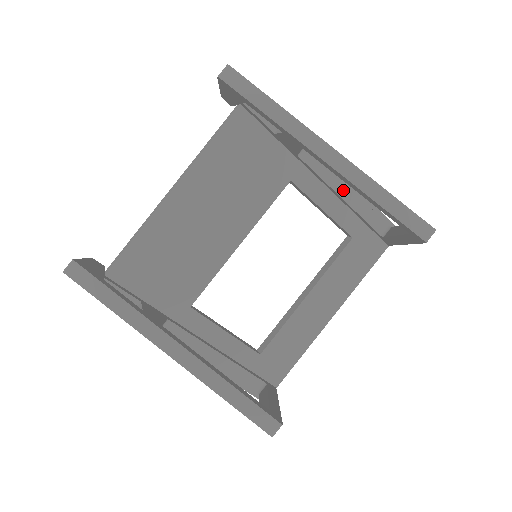
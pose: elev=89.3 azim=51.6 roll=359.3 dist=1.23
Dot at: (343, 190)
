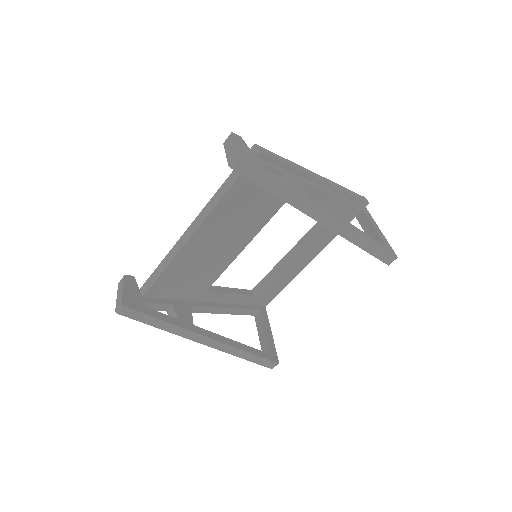
Dot at: (329, 199)
